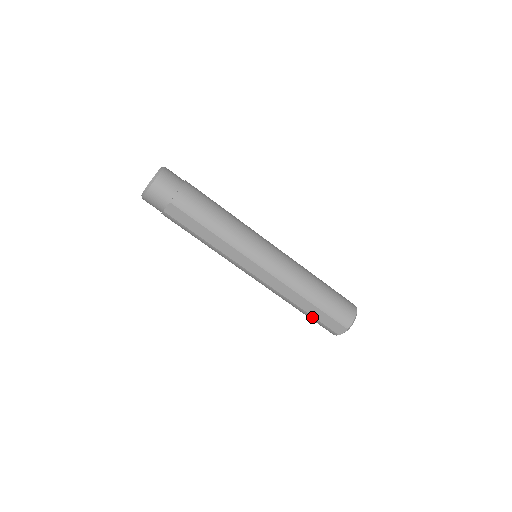
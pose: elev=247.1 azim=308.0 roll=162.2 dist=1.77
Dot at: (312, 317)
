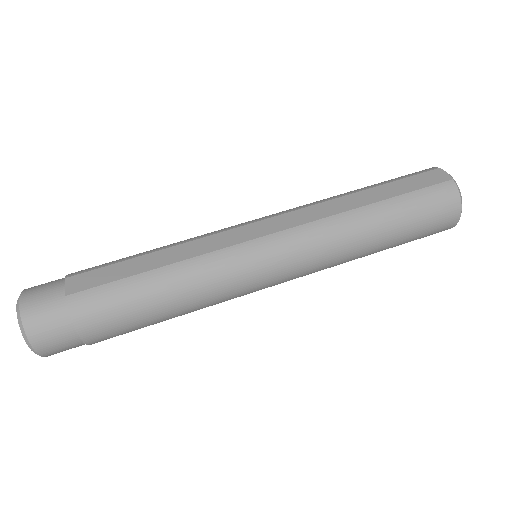
Dot at: (399, 199)
